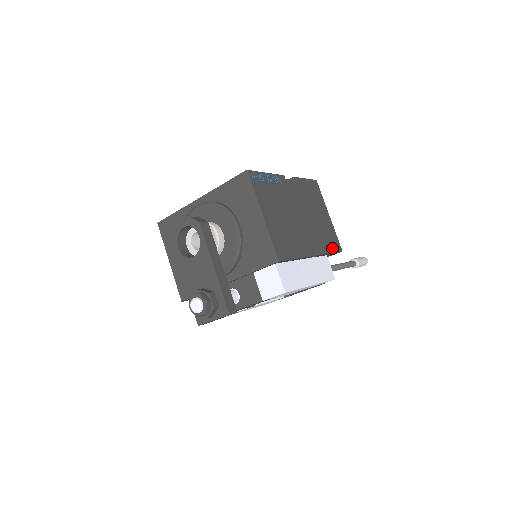
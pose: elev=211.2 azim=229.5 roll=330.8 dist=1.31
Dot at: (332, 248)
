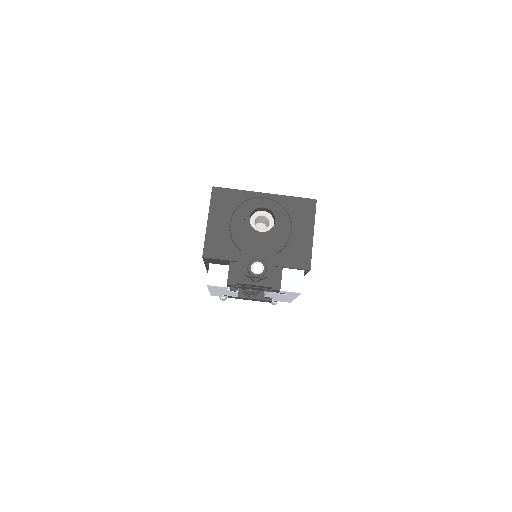
Dot at: occluded
